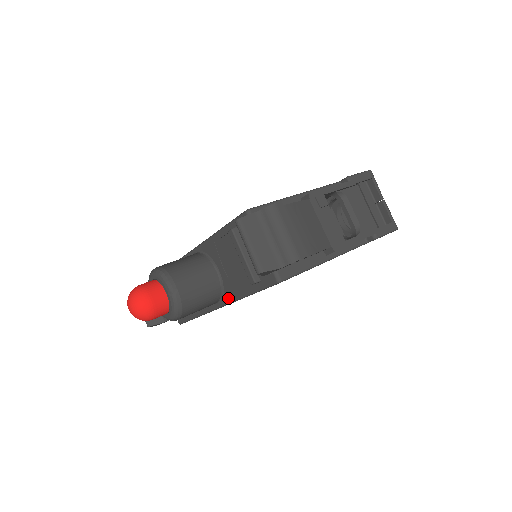
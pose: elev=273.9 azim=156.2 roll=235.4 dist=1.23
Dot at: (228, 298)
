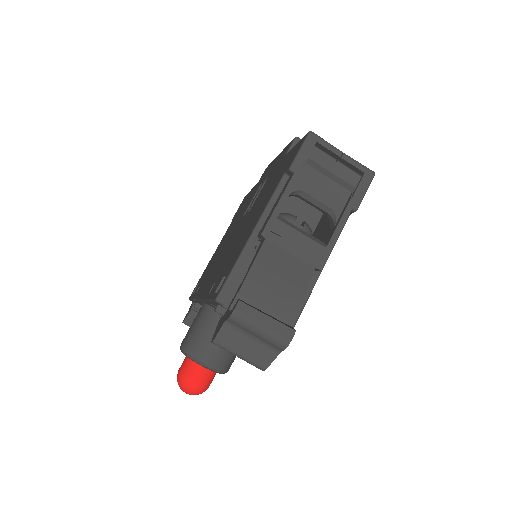
Dot at: occluded
